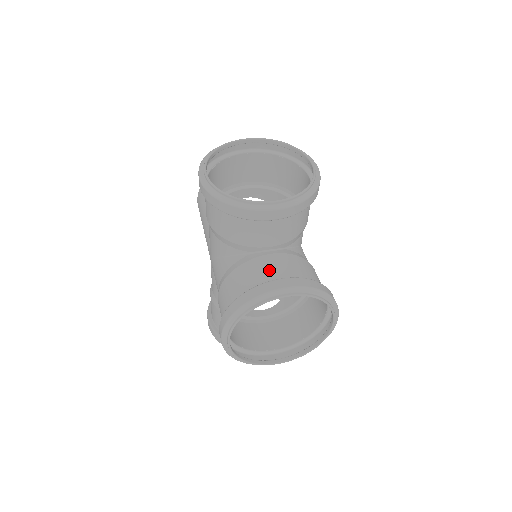
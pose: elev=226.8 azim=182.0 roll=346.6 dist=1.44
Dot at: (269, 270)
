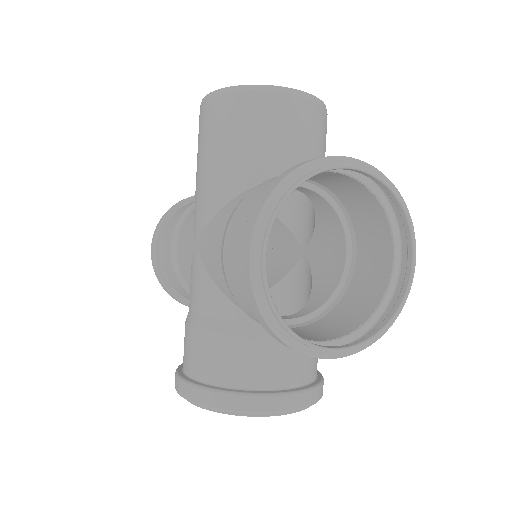
Dot at: (275, 367)
